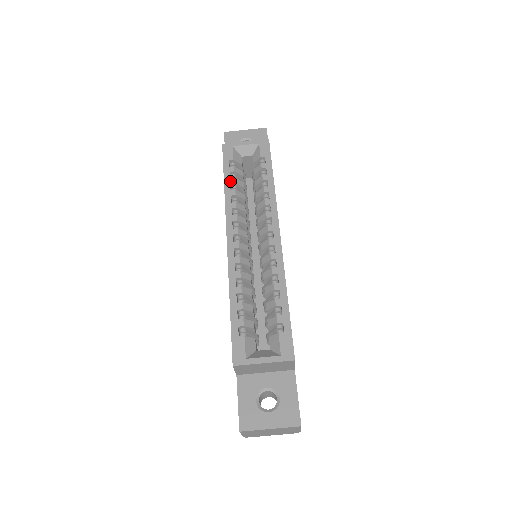
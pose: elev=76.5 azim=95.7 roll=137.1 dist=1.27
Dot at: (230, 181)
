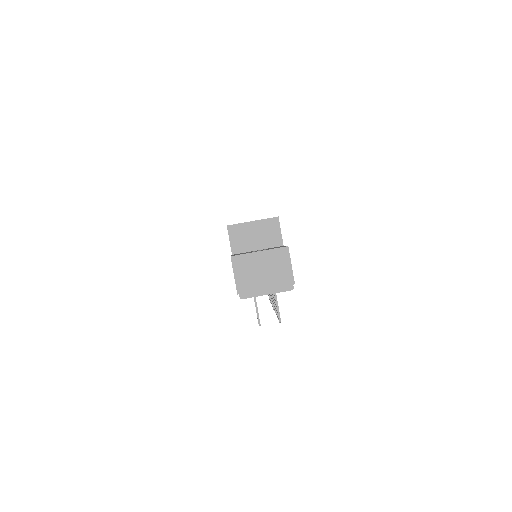
Dot at: occluded
